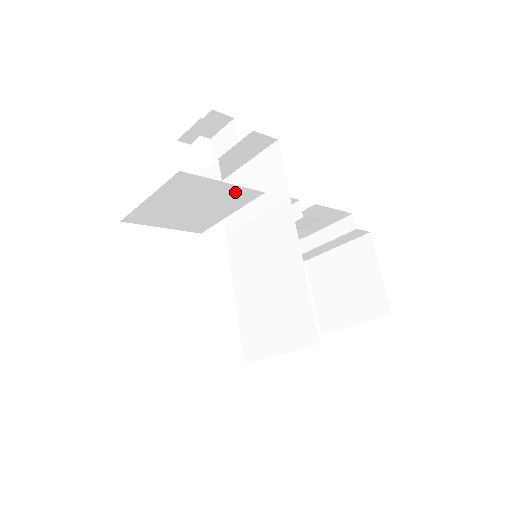
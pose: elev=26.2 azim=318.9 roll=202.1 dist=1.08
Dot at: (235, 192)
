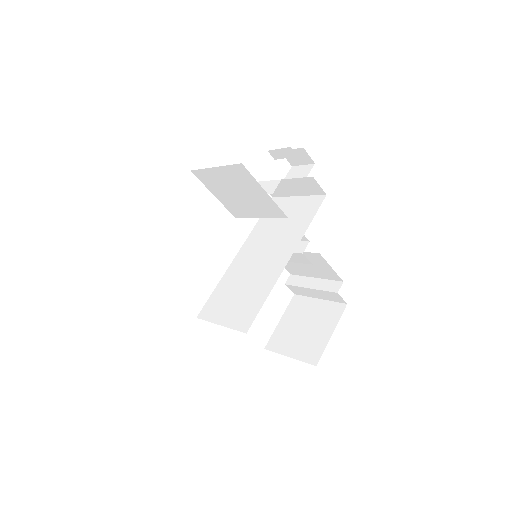
Dot at: (269, 203)
